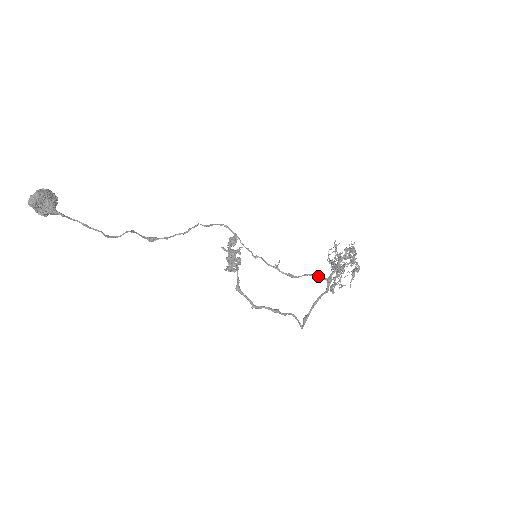
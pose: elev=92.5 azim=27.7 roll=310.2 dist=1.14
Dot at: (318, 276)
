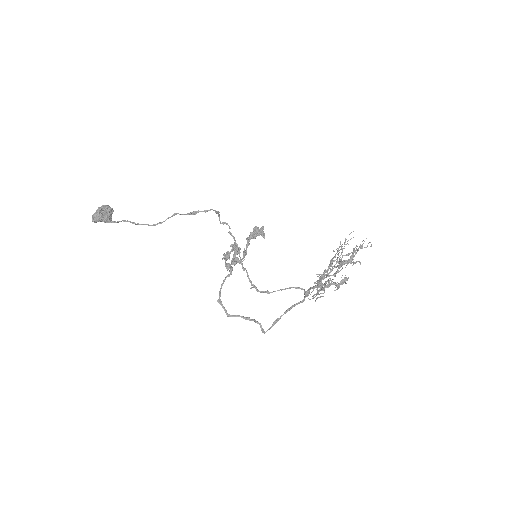
Dot at: (298, 288)
